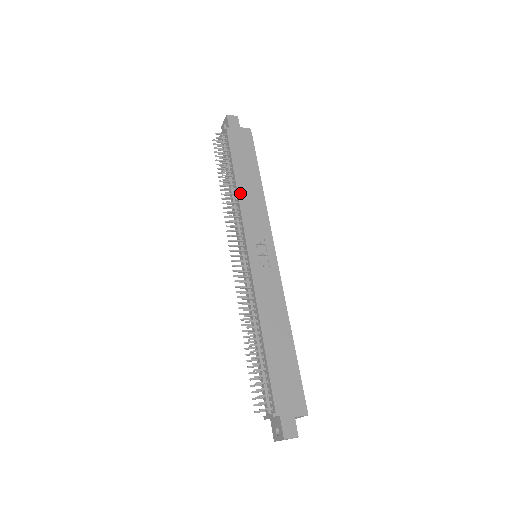
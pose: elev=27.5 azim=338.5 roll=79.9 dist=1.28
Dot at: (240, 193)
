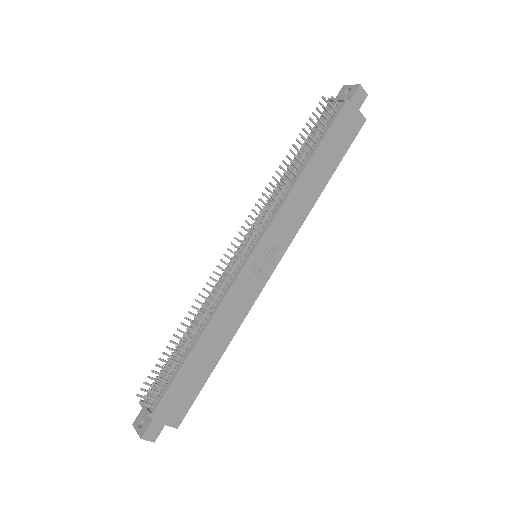
Dot at: (297, 185)
